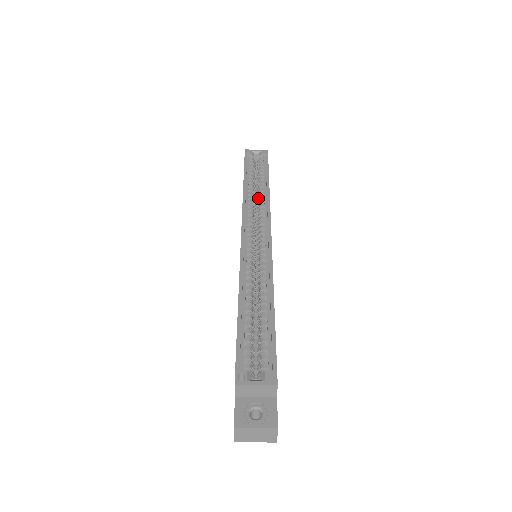
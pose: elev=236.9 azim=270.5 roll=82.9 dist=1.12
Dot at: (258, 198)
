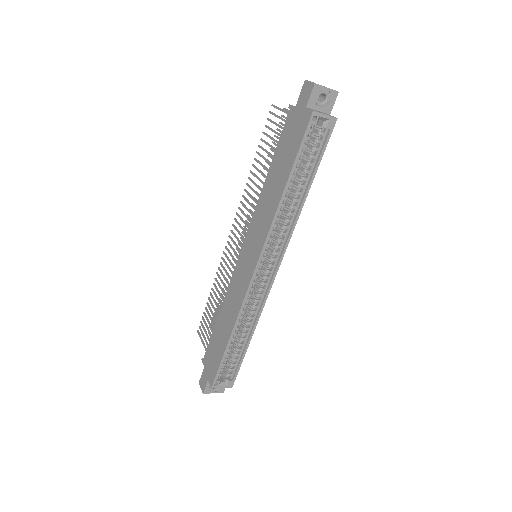
Dot at: occluded
